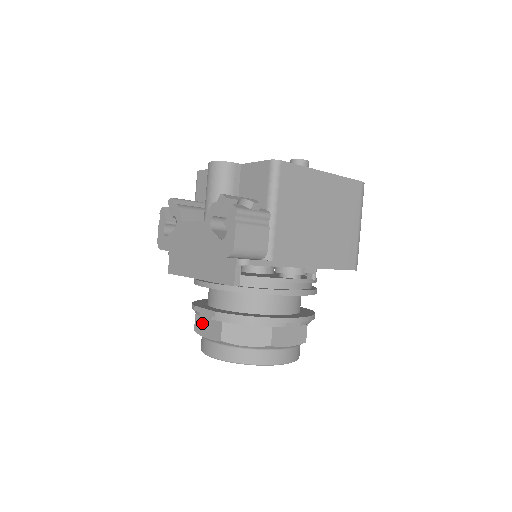
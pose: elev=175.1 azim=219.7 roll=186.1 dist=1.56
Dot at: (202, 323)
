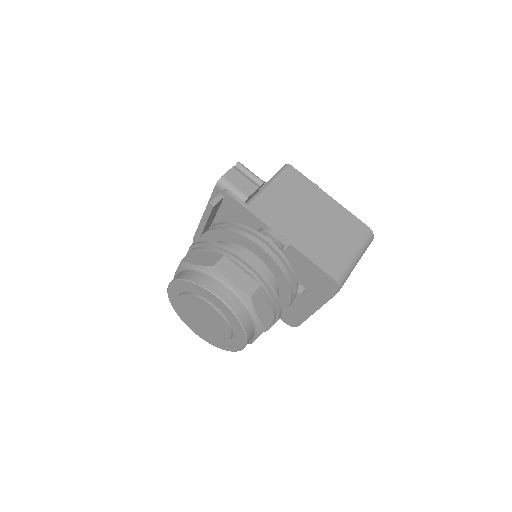
Dot at: occluded
